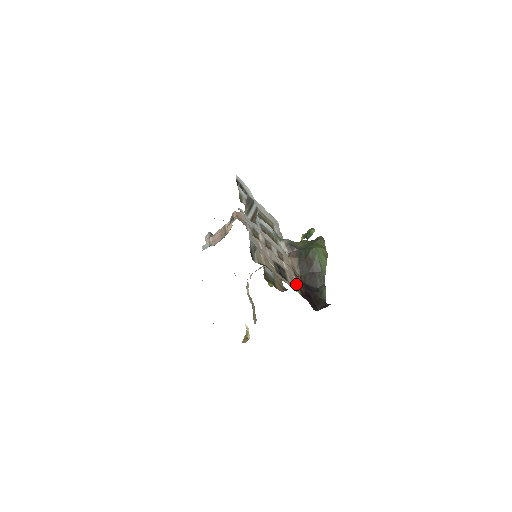
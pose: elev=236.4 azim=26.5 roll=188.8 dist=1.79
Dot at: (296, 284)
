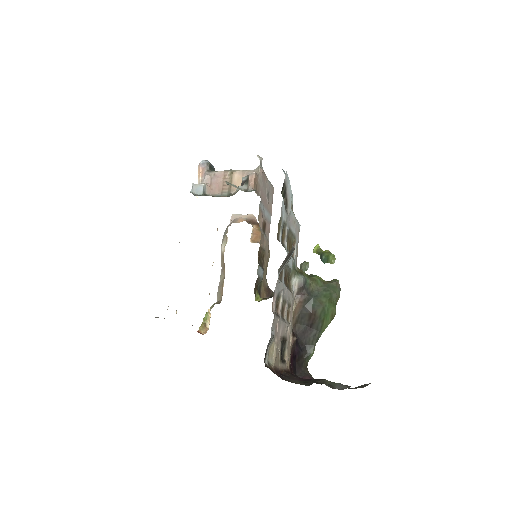
Dot at: occluded
